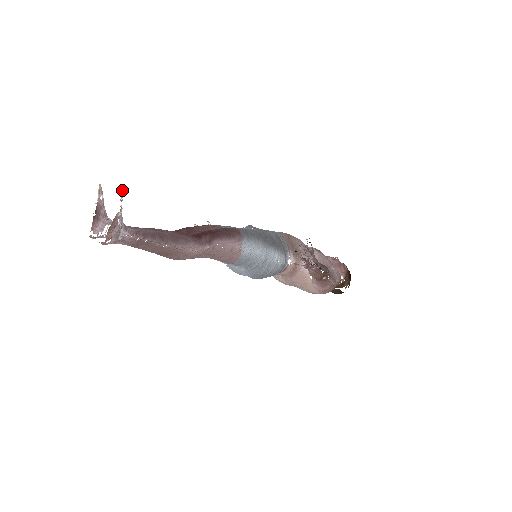
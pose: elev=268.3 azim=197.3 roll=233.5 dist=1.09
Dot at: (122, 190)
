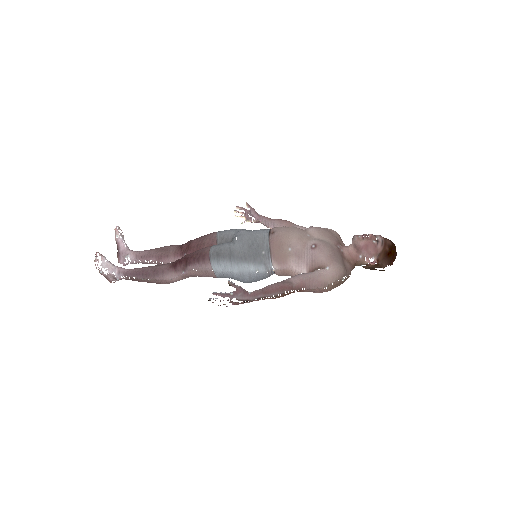
Dot at: occluded
